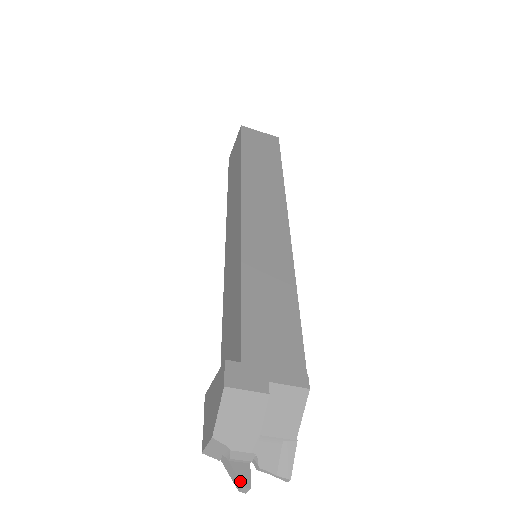
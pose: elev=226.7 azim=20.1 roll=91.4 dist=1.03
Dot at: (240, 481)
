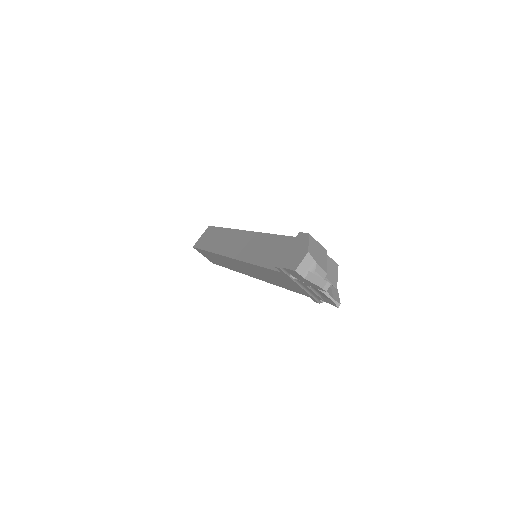
Dot at: (325, 280)
